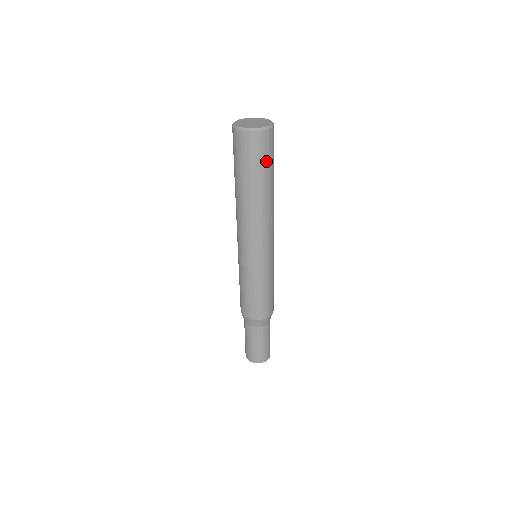
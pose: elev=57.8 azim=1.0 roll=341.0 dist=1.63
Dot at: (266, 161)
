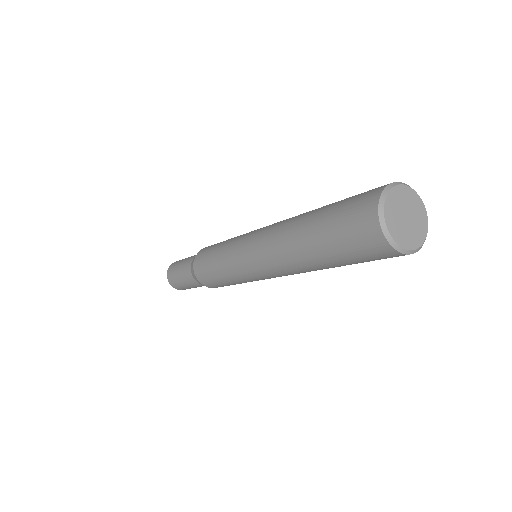
Dot at: (358, 259)
